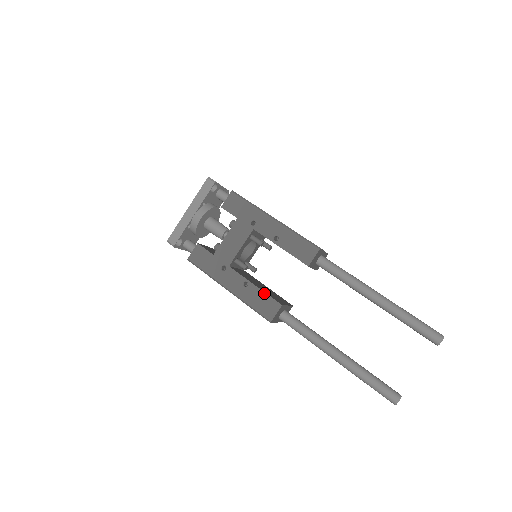
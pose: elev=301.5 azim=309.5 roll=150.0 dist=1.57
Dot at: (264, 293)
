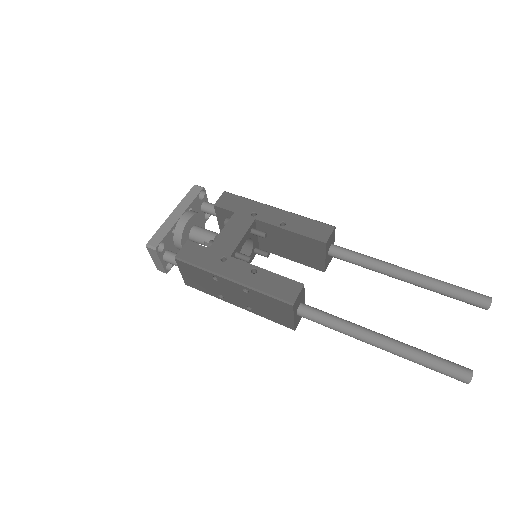
Dot at: (279, 276)
